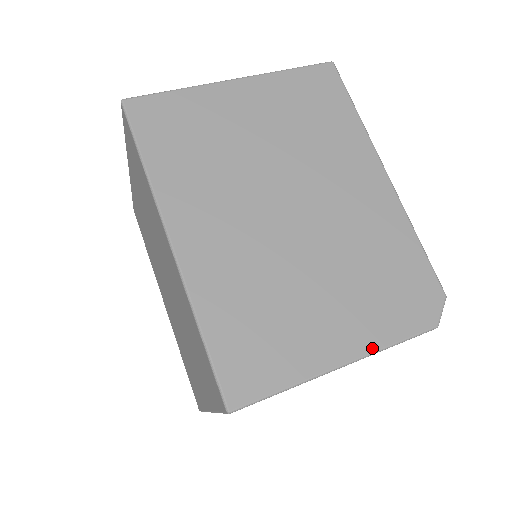
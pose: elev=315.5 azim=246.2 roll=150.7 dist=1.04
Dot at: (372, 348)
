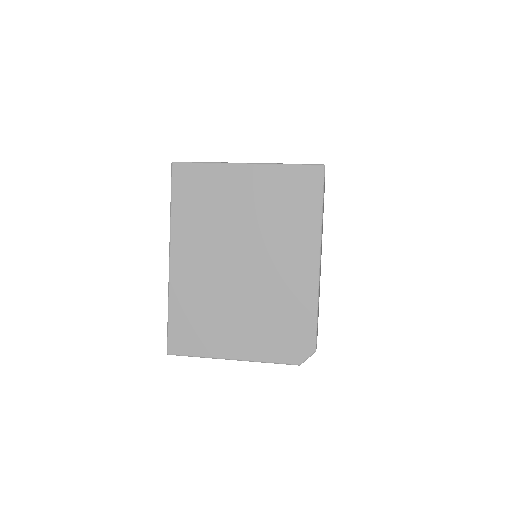
Dot at: (253, 359)
